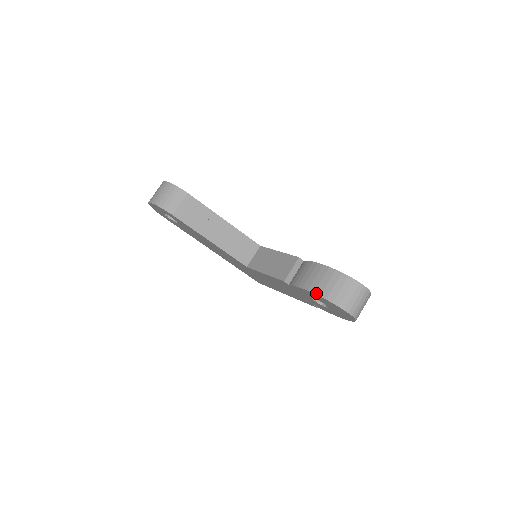
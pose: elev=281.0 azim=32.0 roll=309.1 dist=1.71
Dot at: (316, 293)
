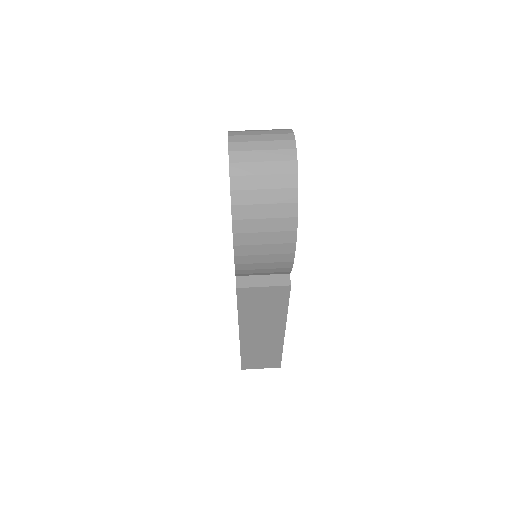
Dot at: occluded
